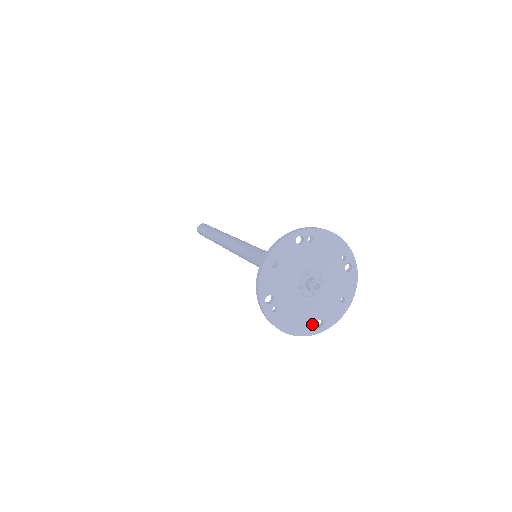
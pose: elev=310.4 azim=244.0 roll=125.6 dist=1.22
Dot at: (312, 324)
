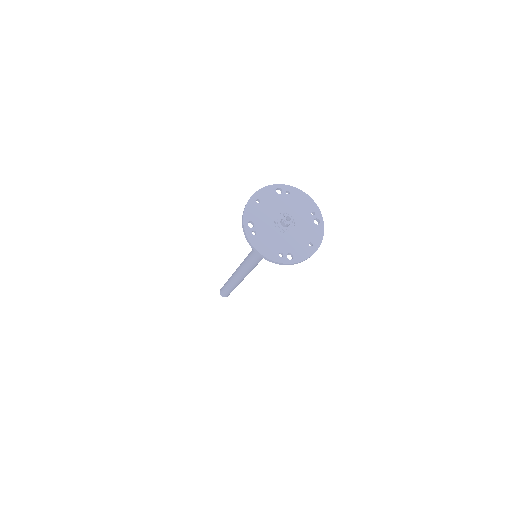
Dot at: (283, 254)
